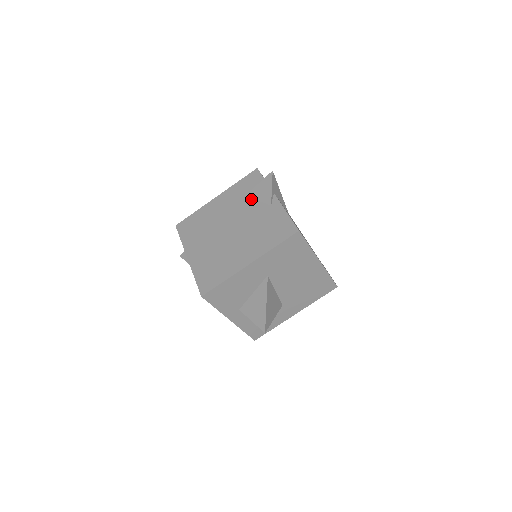
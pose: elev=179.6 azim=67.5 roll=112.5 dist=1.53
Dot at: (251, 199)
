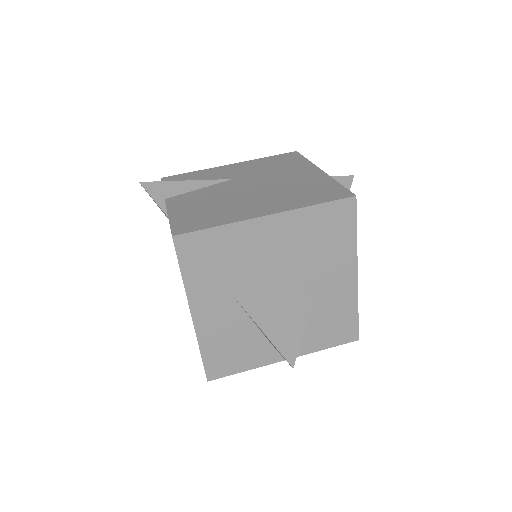
Dot at: occluded
